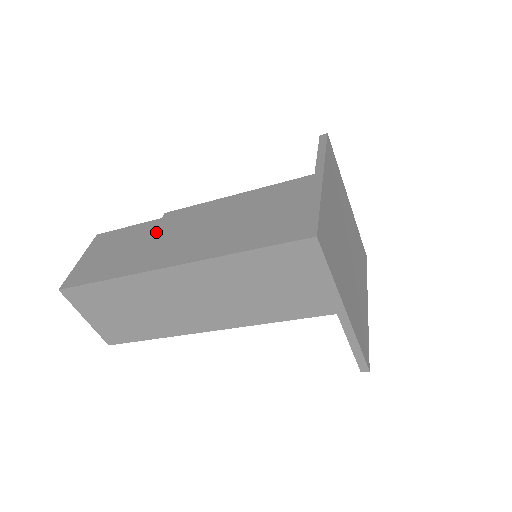
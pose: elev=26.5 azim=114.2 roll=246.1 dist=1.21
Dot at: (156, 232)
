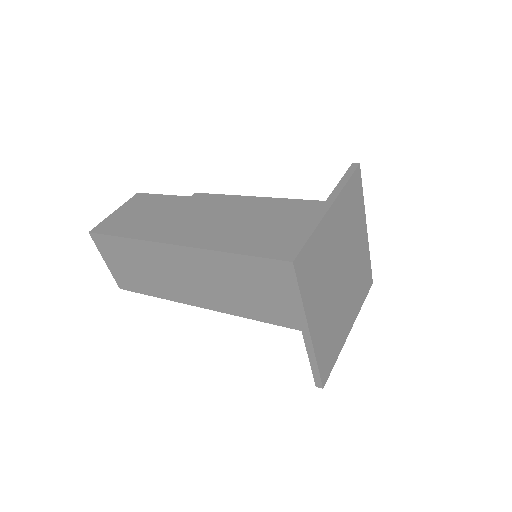
Dot at: (180, 208)
